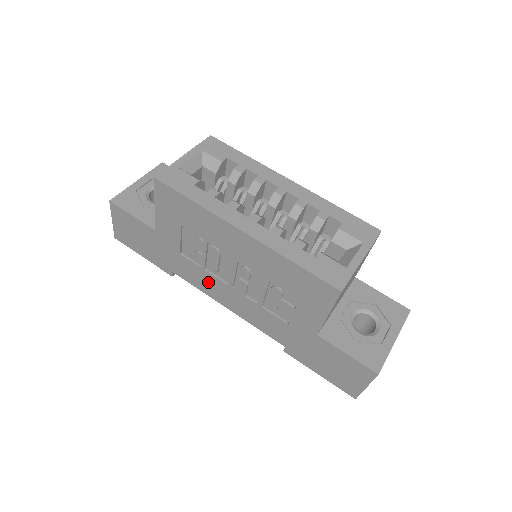
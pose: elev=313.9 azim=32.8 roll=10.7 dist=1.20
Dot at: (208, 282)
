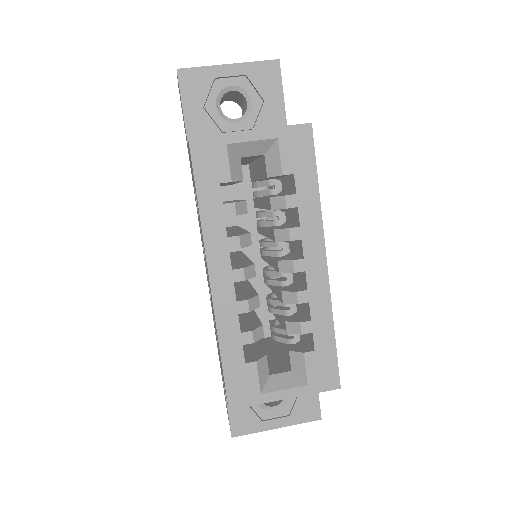
Dot at: occluded
